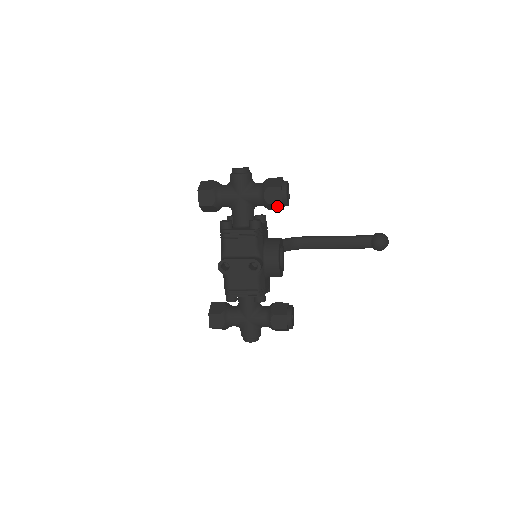
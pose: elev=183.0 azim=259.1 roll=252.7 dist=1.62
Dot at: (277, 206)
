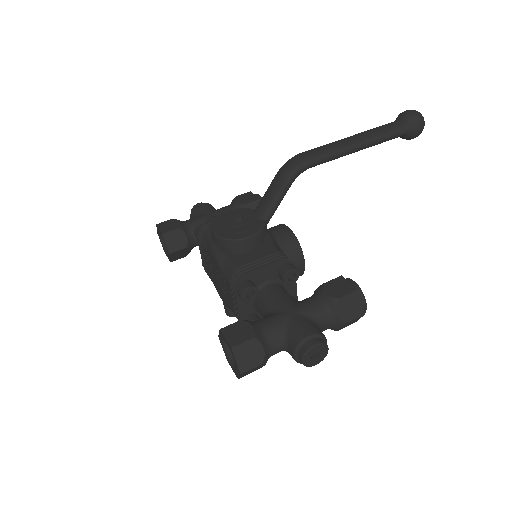
Dot at: occluded
